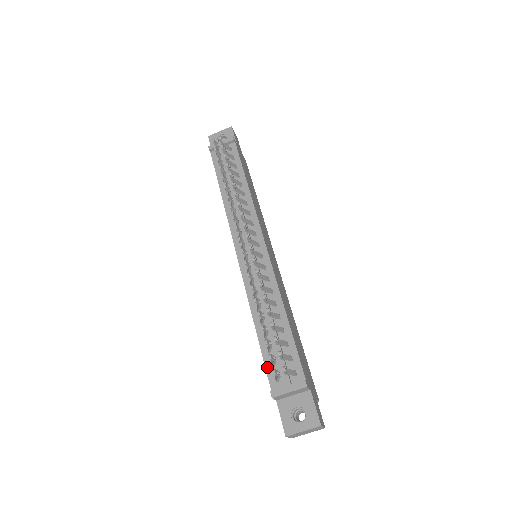
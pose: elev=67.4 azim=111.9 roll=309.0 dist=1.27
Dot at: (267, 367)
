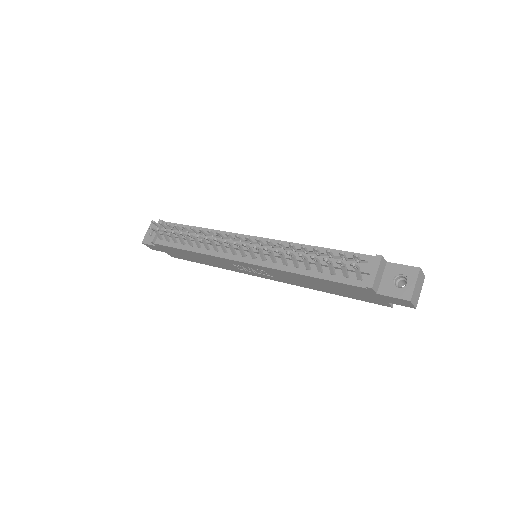
Dot at: (345, 282)
